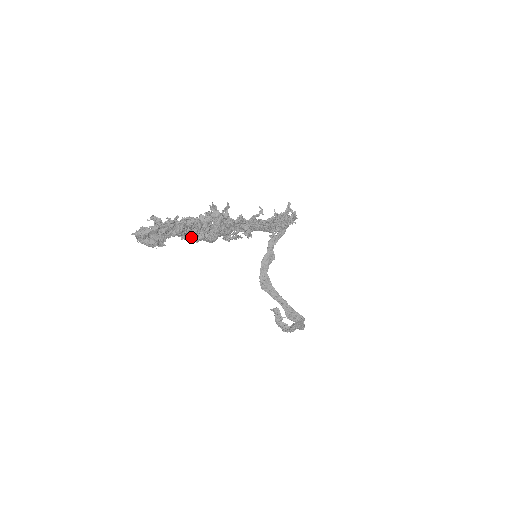
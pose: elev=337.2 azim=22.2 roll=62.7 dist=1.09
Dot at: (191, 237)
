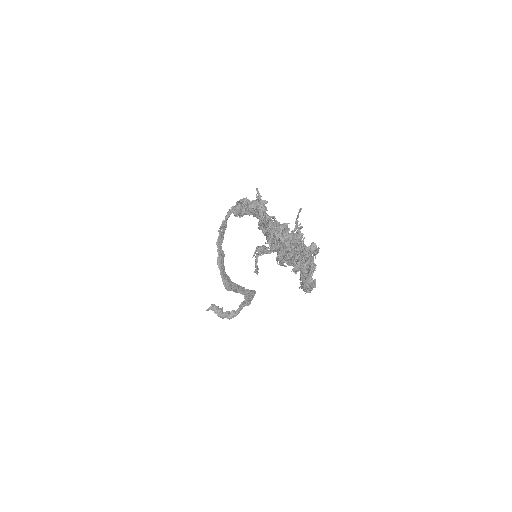
Dot at: occluded
